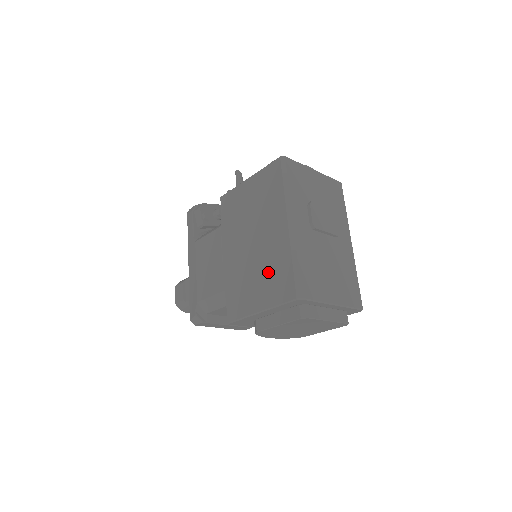
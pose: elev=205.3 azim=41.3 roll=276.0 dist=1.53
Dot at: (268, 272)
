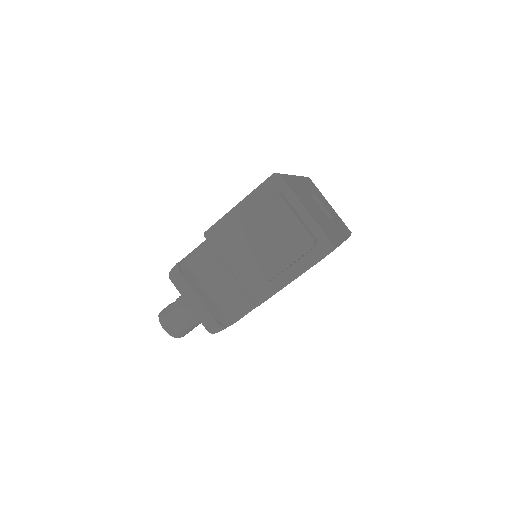
Dot at: occluded
